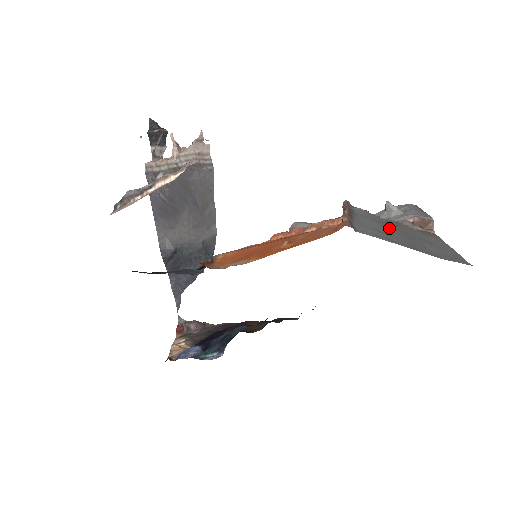
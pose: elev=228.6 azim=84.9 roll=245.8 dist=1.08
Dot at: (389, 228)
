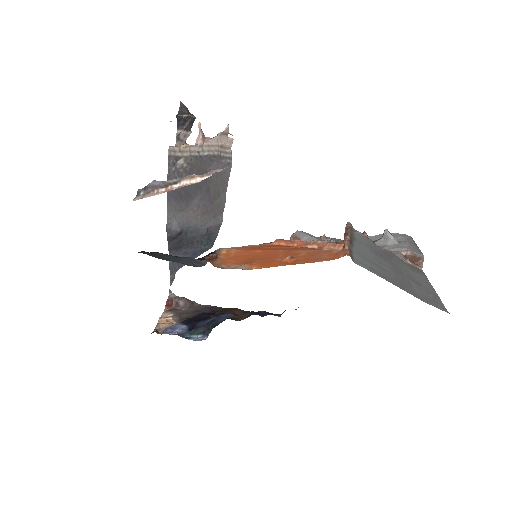
Dot at: (383, 260)
